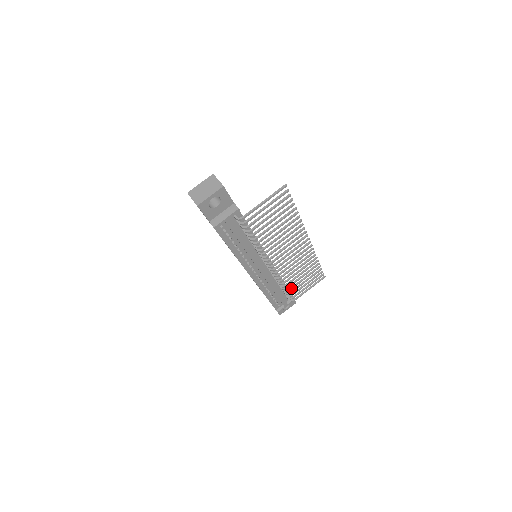
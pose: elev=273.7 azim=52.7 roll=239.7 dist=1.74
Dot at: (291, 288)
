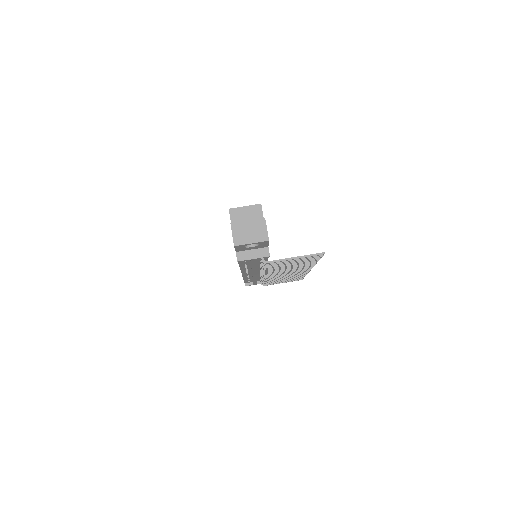
Dot at: (269, 282)
